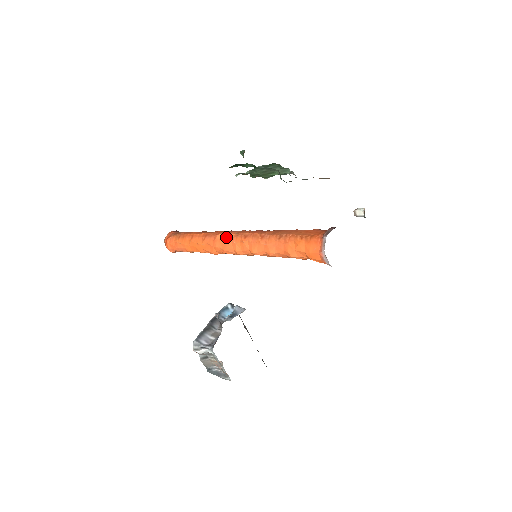
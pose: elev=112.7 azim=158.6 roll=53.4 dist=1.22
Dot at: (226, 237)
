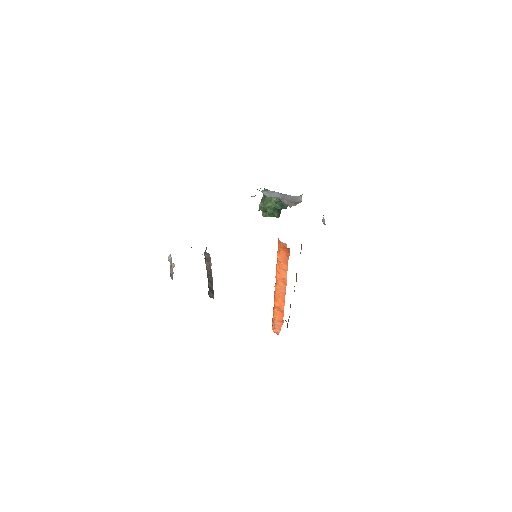
Dot at: occluded
